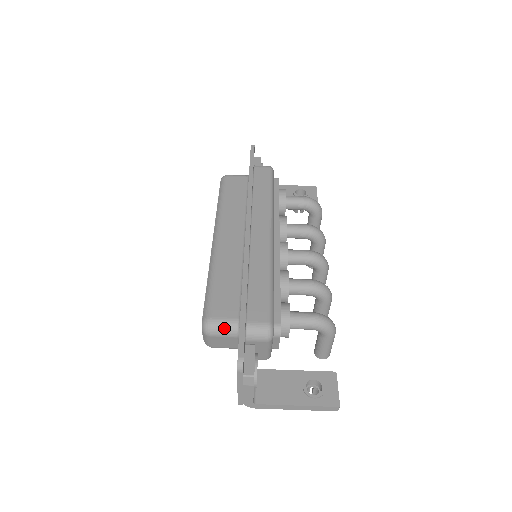
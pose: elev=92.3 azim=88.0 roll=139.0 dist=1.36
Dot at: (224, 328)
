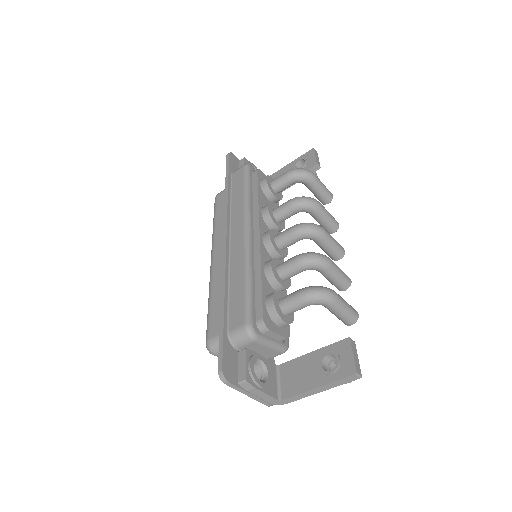
Dot at: occluded
